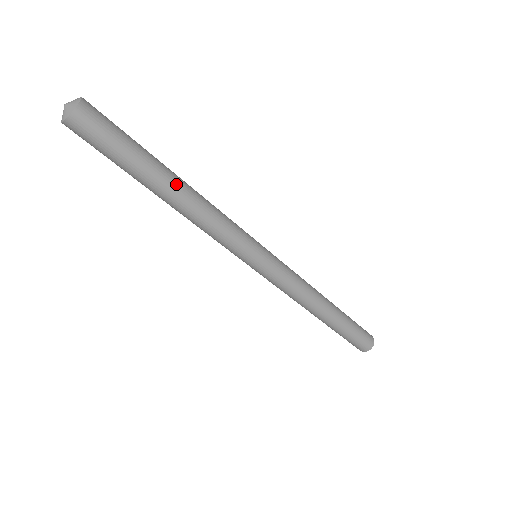
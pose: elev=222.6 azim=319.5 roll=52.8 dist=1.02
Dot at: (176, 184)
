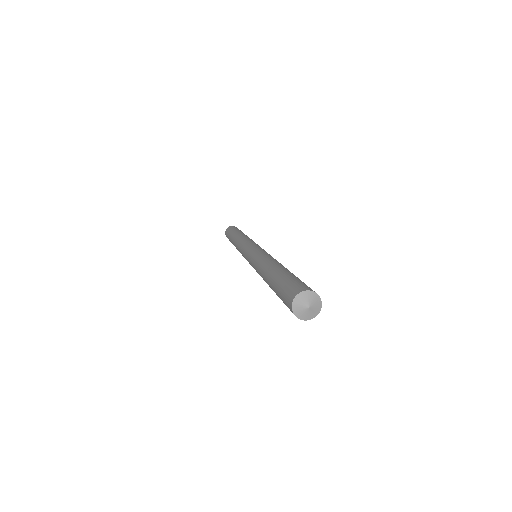
Dot at: occluded
